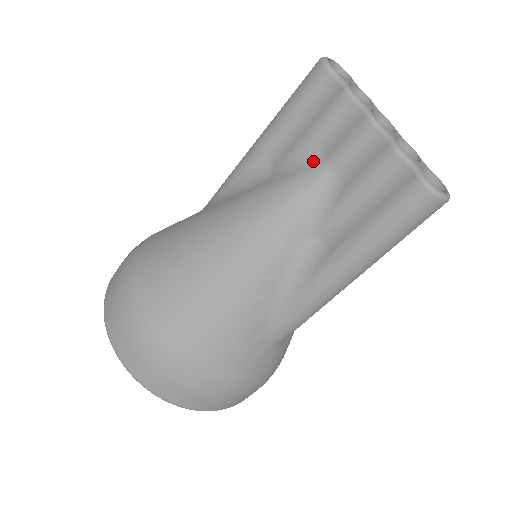
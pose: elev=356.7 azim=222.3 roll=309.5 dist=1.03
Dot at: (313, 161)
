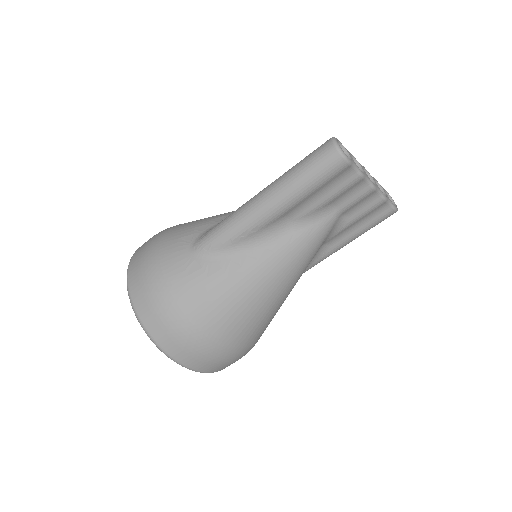
Dot at: (329, 213)
